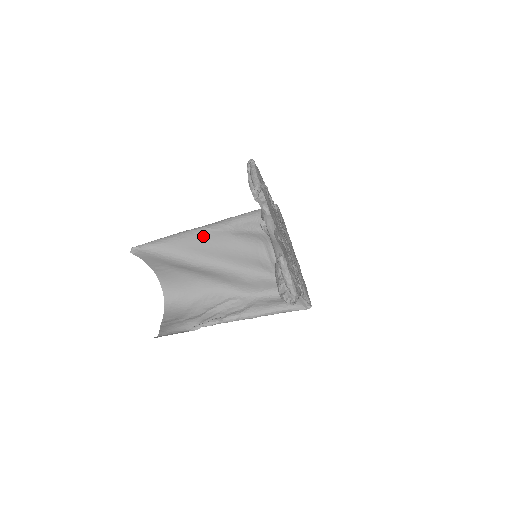
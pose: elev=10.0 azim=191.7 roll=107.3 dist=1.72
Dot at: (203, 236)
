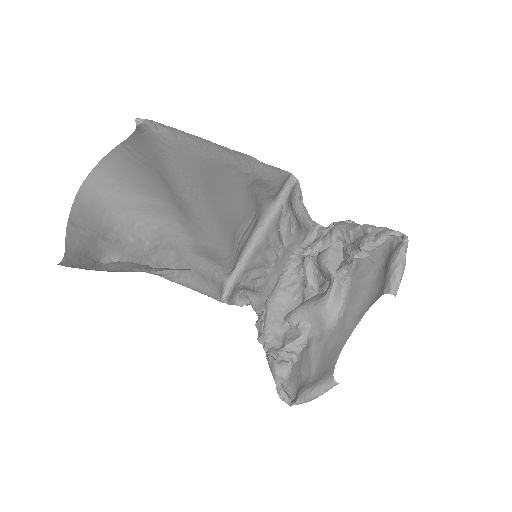
Dot at: (226, 171)
